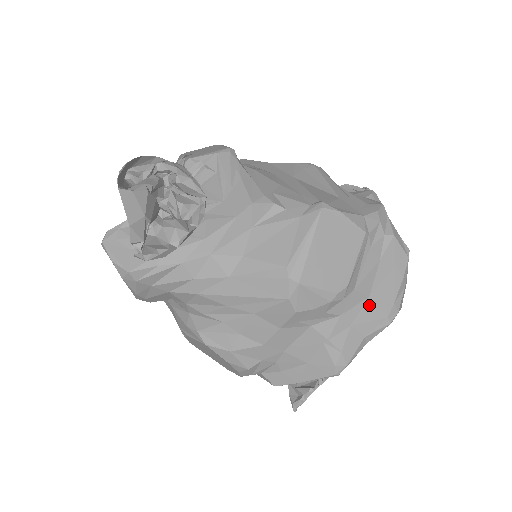
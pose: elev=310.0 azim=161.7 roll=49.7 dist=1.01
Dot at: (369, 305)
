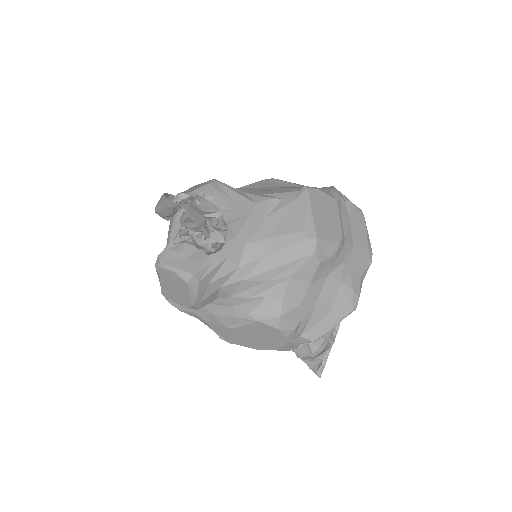
Dot at: (355, 251)
